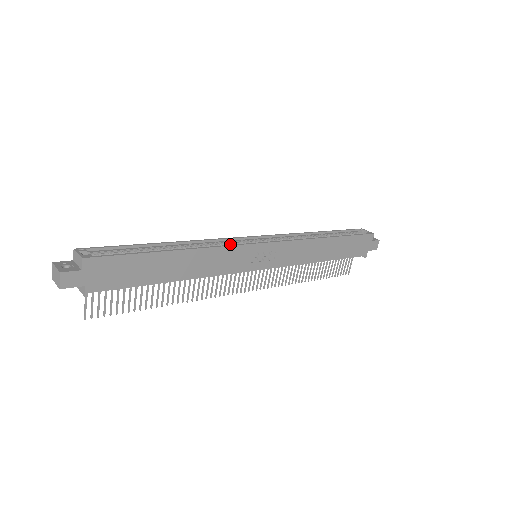
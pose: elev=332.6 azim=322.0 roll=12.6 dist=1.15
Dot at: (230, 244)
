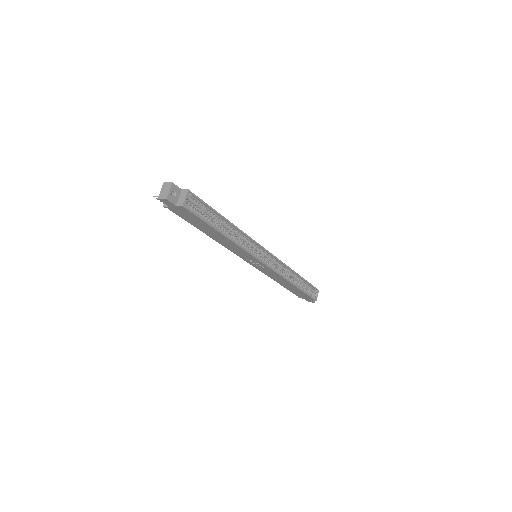
Dot at: (252, 246)
